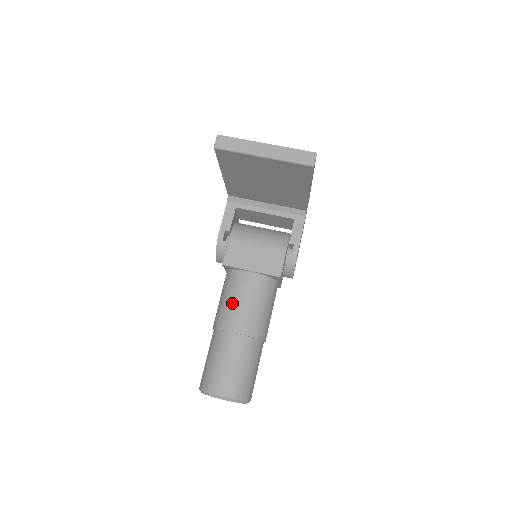
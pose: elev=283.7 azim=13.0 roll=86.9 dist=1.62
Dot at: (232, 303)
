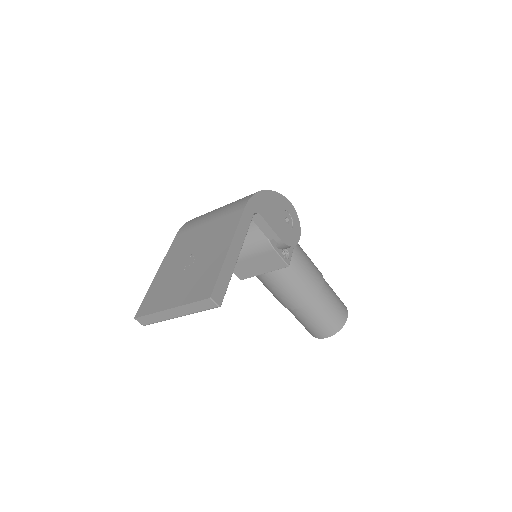
Dot at: (275, 294)
